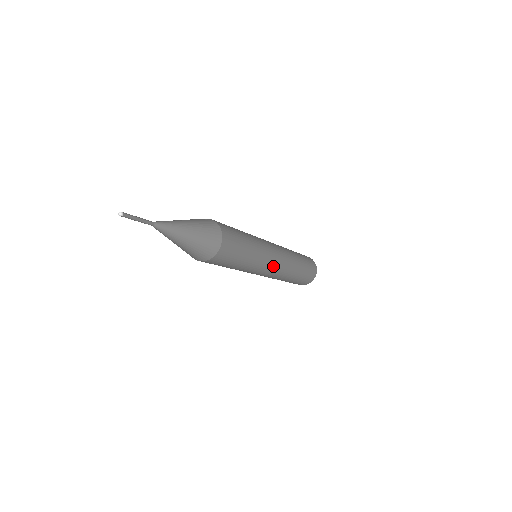
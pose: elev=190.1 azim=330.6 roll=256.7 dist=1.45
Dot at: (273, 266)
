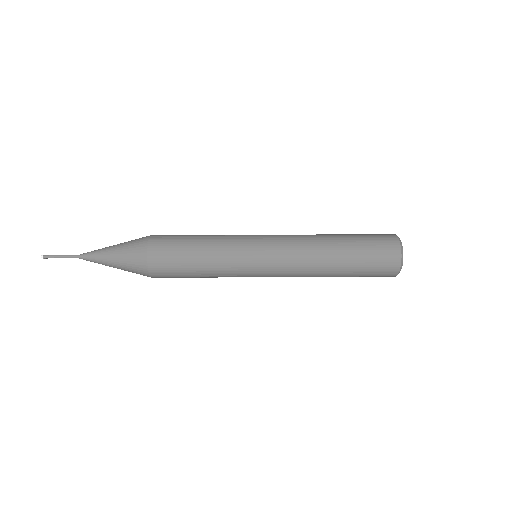
Dot at: (268, 263)
